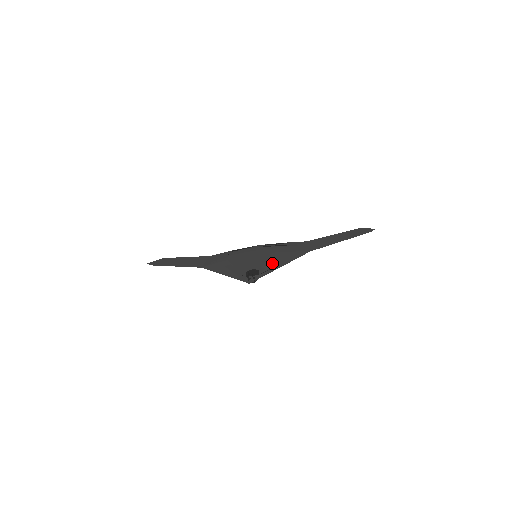
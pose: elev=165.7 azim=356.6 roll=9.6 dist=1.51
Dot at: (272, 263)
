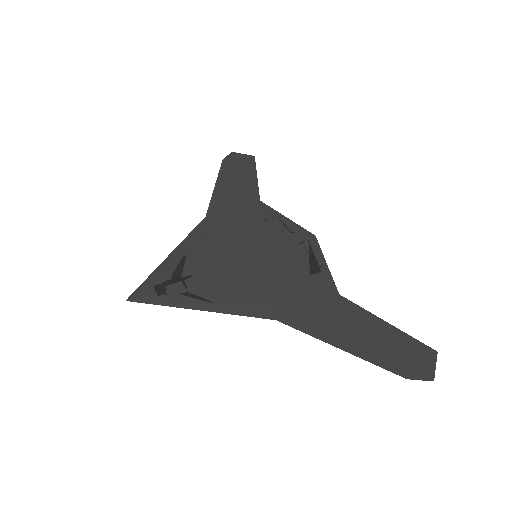
Dot at: (204, 294)
